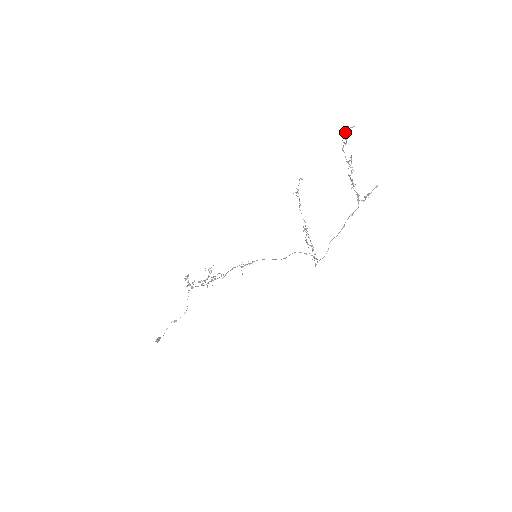
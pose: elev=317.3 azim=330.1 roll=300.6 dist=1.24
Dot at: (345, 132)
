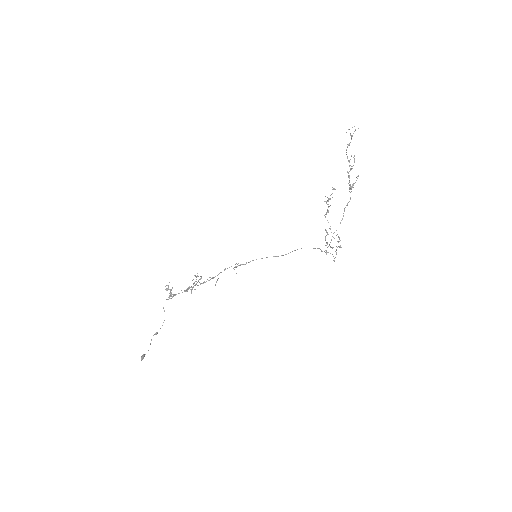
Dot at: (350, 135)
